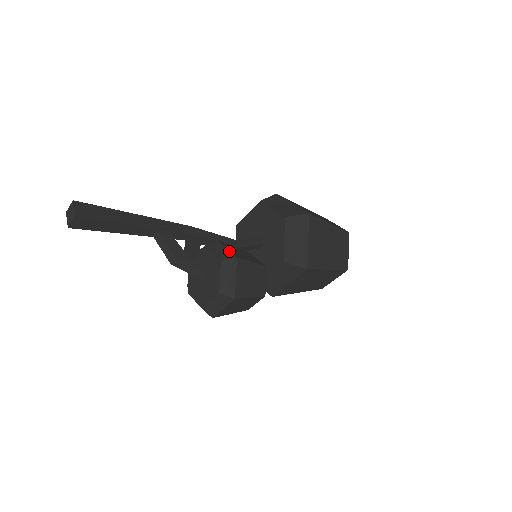
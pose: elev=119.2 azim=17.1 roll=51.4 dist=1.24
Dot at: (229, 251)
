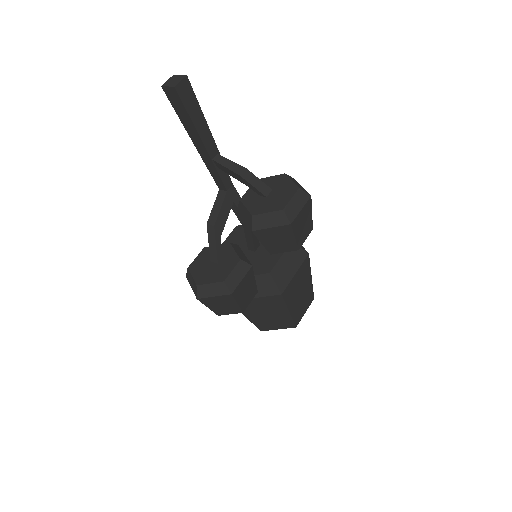
Dot at: occluded
